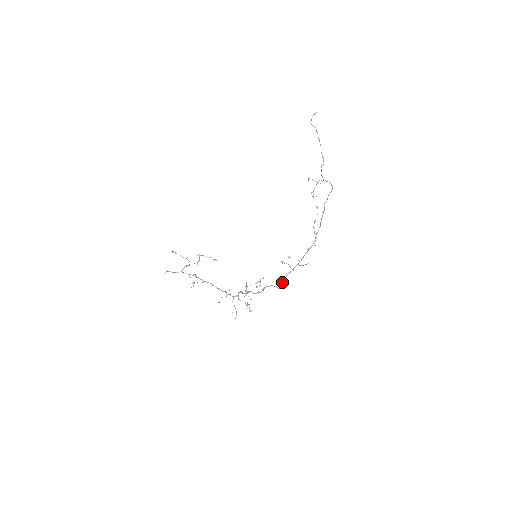
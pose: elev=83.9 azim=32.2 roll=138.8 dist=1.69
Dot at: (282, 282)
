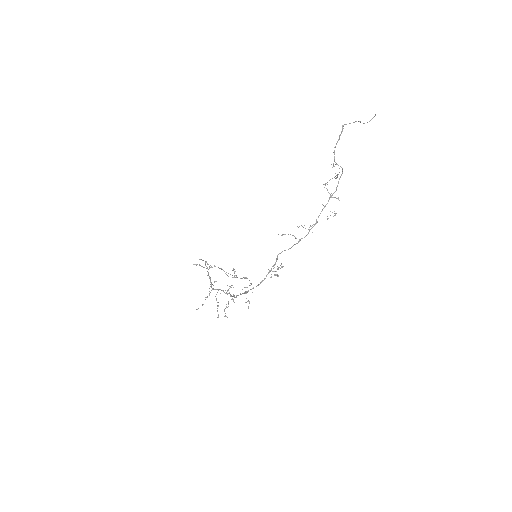
Dot at: occluded
